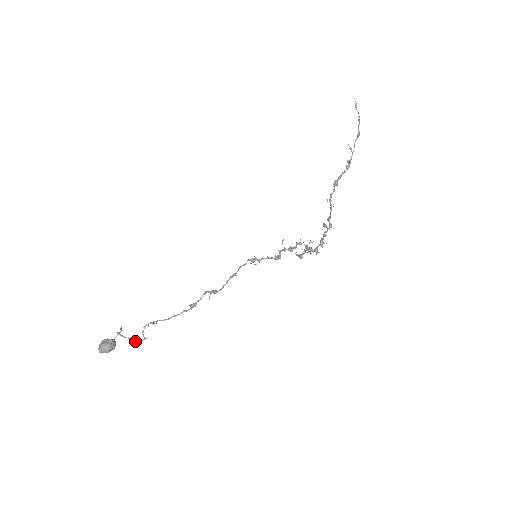
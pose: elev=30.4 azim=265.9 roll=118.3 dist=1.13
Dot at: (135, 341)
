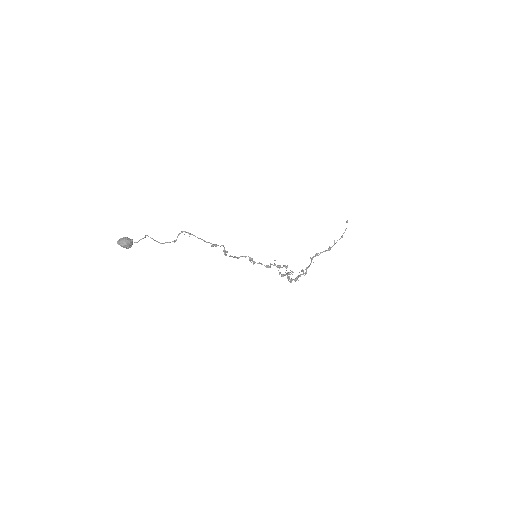
Dot at: (161, 243)
